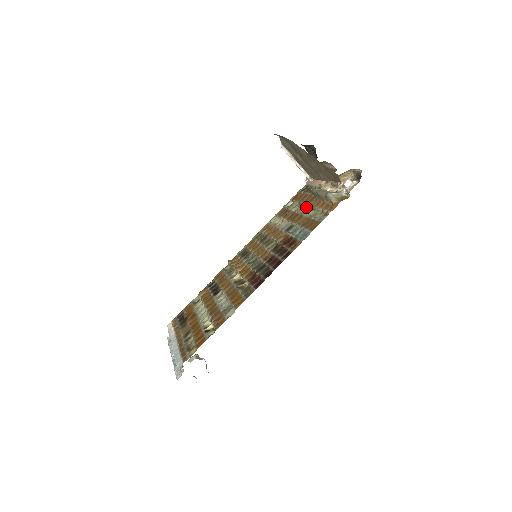
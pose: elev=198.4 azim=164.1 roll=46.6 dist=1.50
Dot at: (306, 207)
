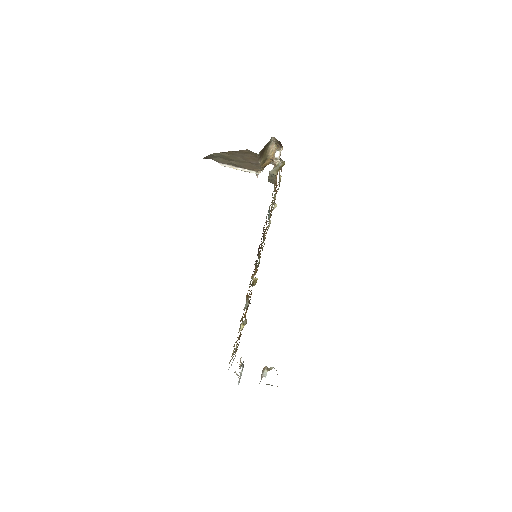
Dot at: occluded
